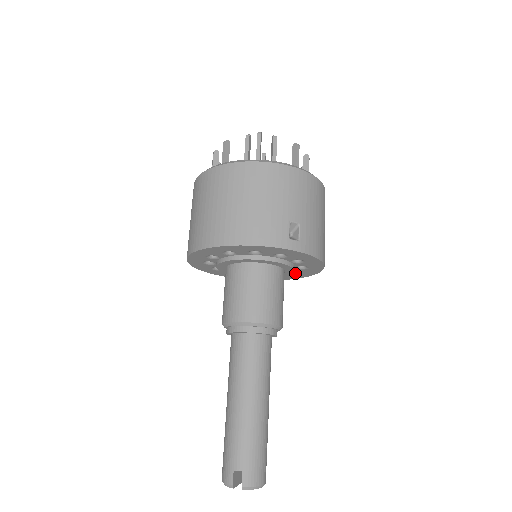
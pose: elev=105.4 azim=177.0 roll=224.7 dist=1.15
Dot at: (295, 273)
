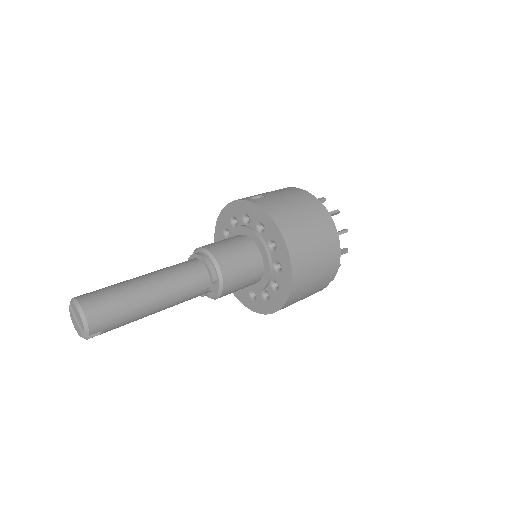
Dot at: (281, 271)
